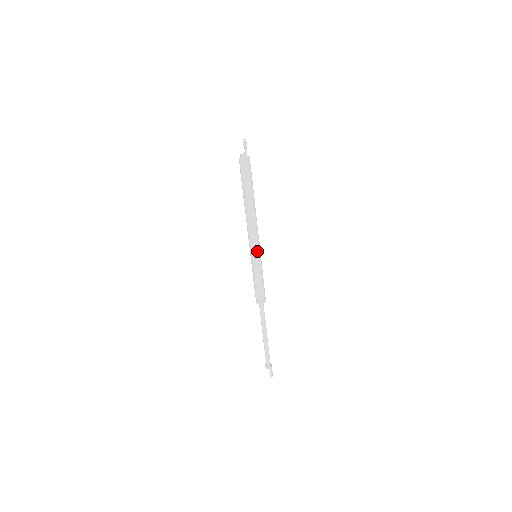
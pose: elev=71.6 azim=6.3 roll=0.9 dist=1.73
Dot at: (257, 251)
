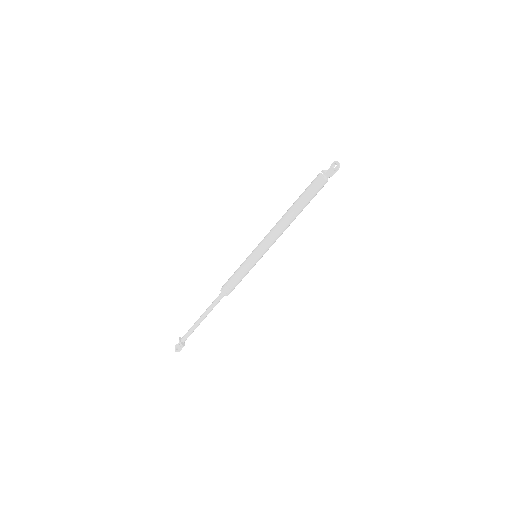
Dot at: occluded
